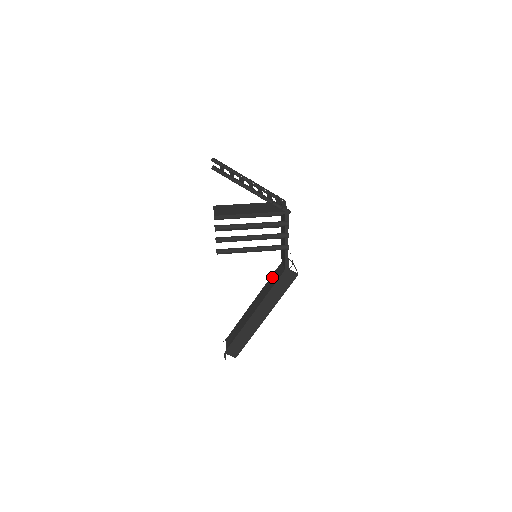
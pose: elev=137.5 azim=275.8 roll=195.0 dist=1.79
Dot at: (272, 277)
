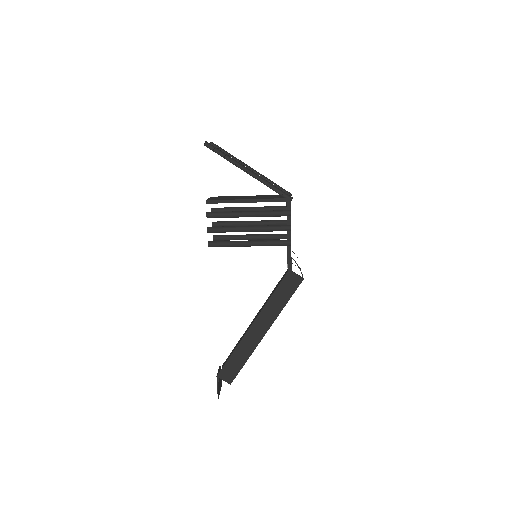
Dot at: (276, 286)
